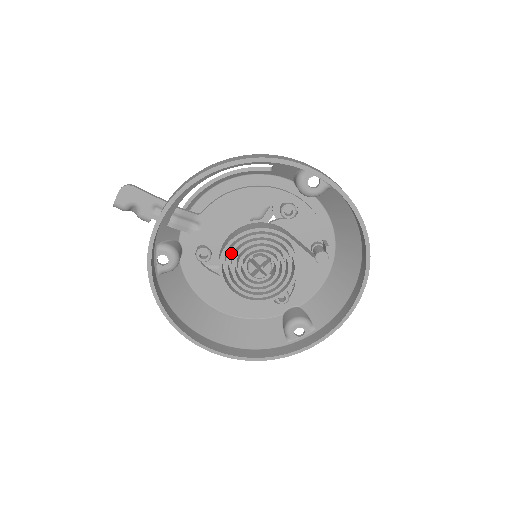
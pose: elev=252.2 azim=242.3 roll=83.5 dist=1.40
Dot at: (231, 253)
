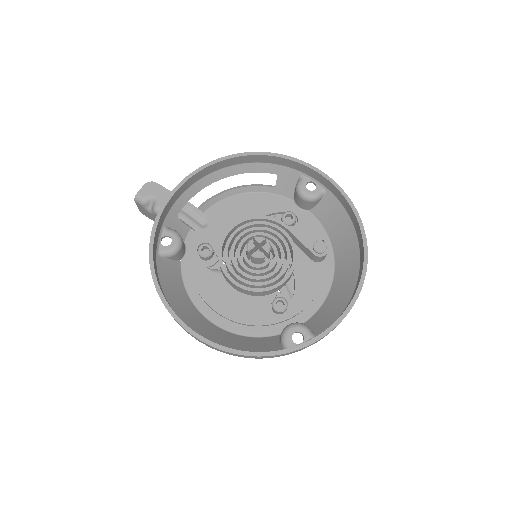
Dot at: (232, 236)
